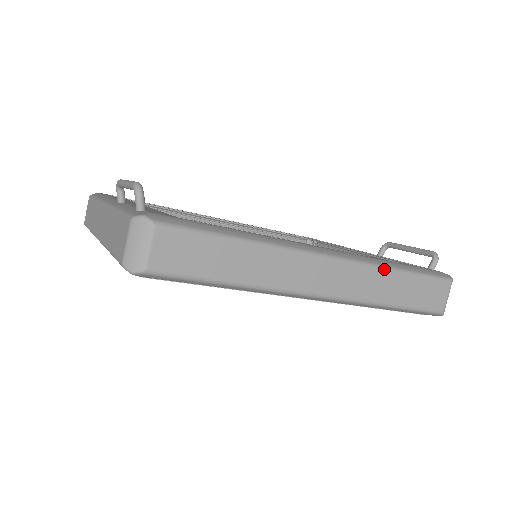
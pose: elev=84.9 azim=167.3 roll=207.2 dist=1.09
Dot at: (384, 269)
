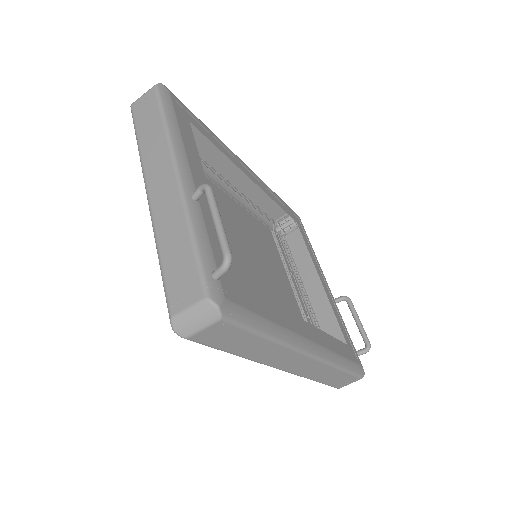
Dot at: (334, 367)
